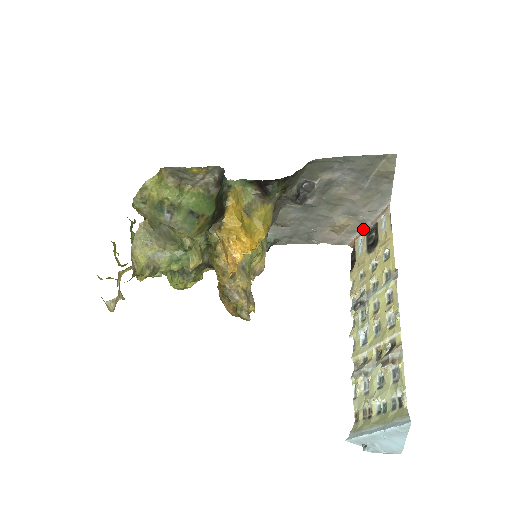
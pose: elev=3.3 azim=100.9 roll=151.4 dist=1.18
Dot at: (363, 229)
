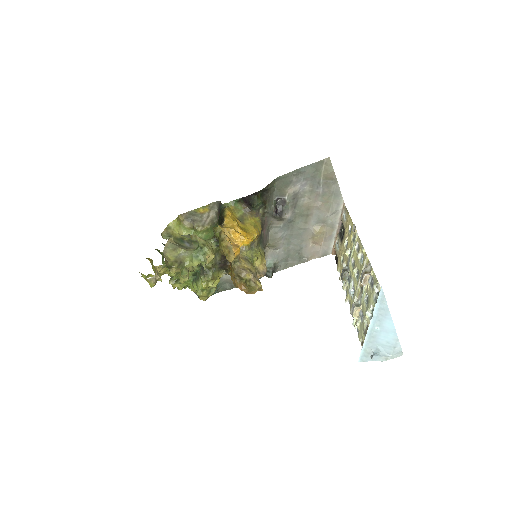
Dot at: (336, 233)
